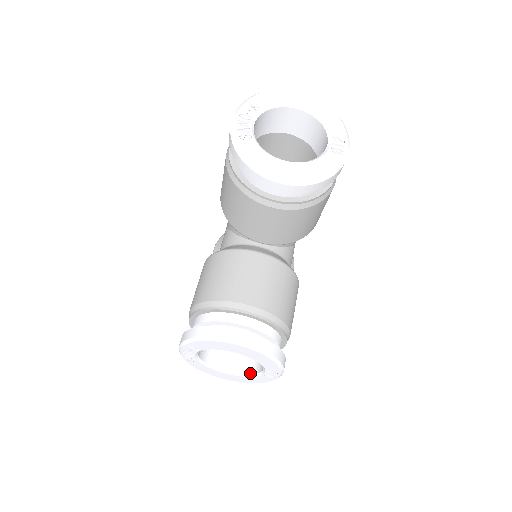
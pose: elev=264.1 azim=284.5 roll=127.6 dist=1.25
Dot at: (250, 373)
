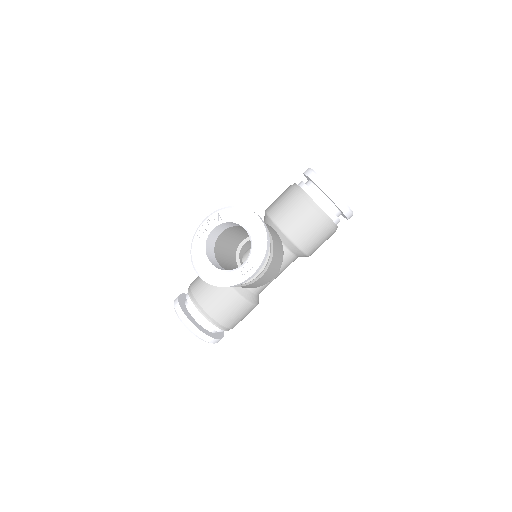
Dot at: (227, 270)
